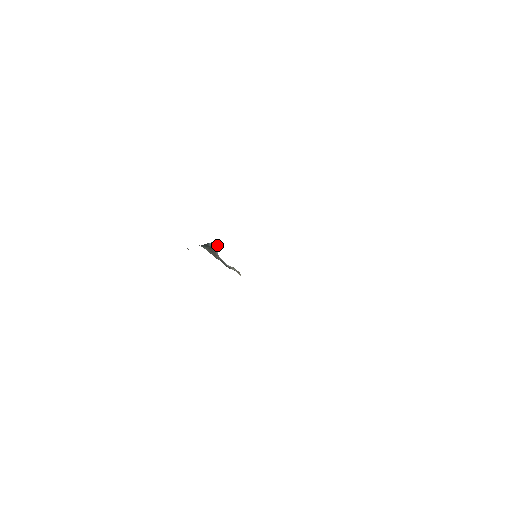
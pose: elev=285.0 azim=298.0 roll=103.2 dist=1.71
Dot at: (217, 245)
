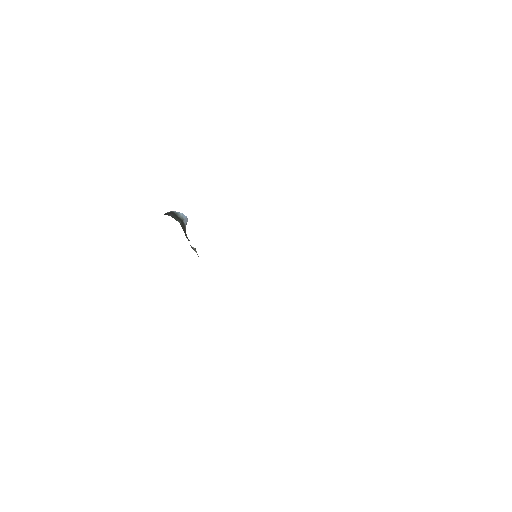
Dot at: (187, 218)
